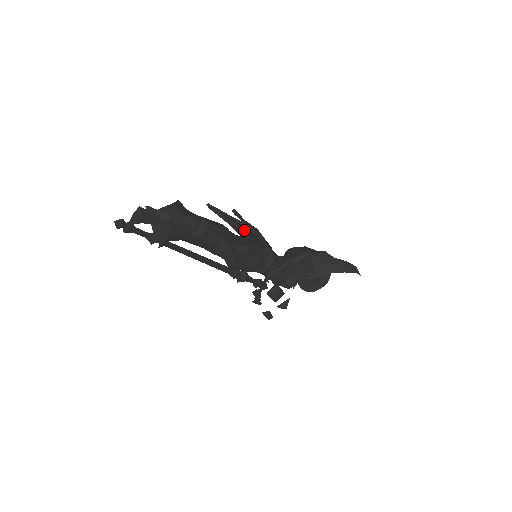
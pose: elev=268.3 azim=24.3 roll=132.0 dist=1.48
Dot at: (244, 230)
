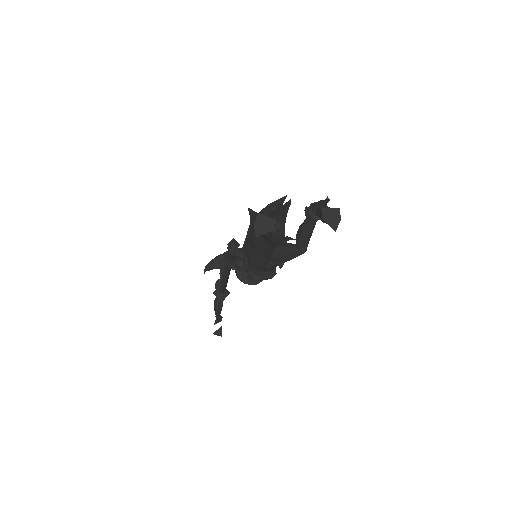
Dot at: occluded
